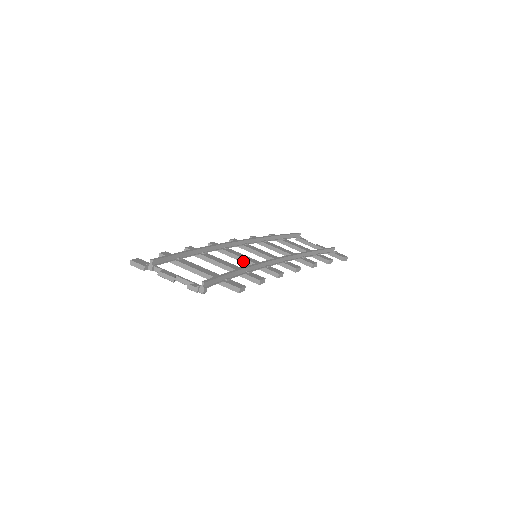
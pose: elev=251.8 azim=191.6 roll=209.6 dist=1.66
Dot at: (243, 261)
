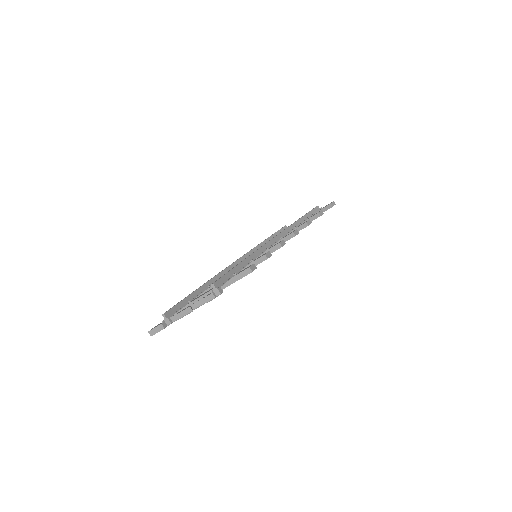
Dot at: occluded
